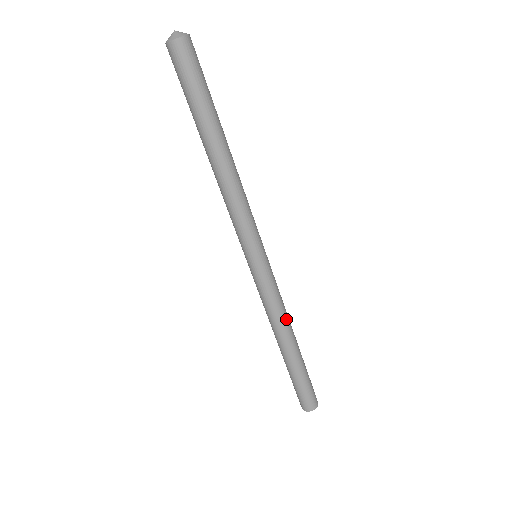
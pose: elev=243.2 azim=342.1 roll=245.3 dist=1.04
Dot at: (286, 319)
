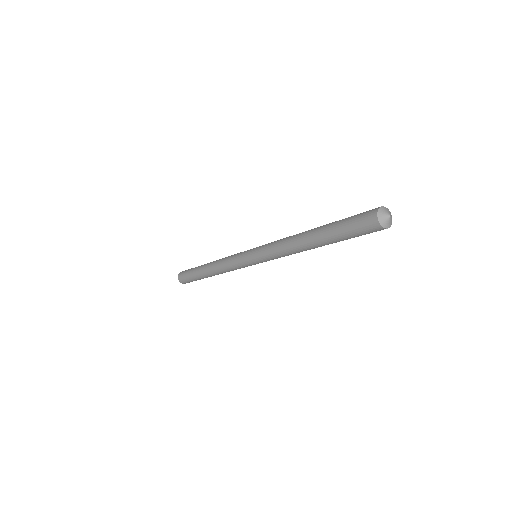
Dot at: occluded
